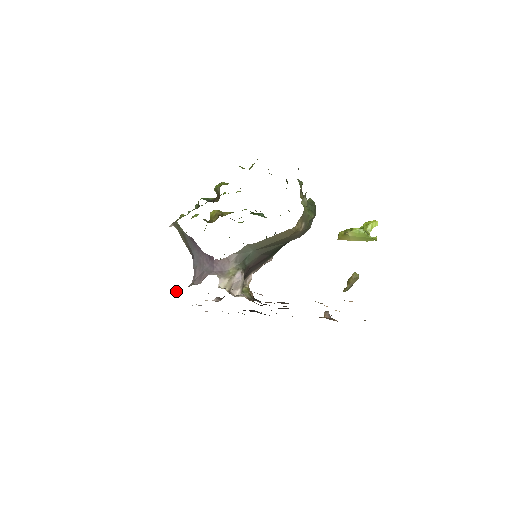
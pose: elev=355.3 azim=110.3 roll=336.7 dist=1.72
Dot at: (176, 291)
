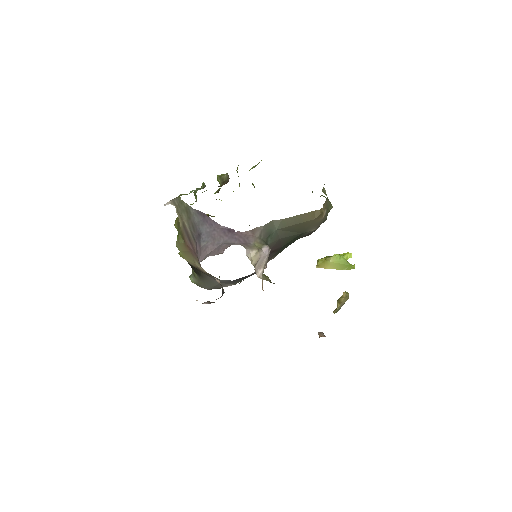
Dot at: occluded
